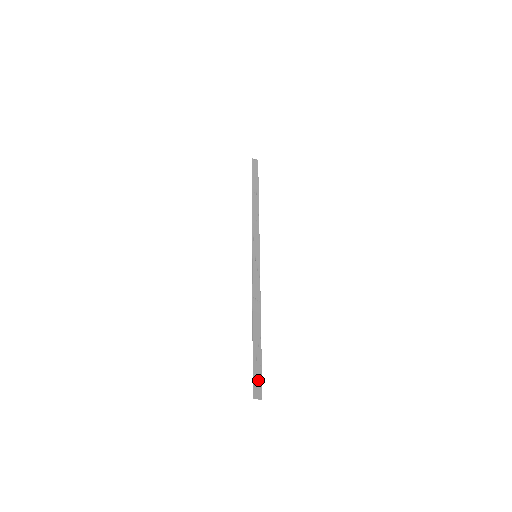
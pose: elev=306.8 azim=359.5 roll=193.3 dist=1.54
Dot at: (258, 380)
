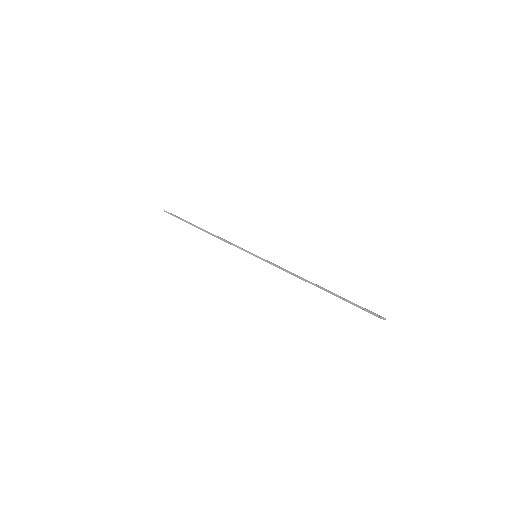
Dot at: (369, 310)
